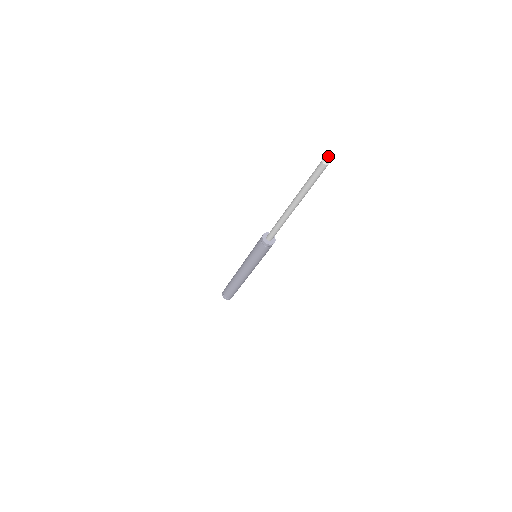
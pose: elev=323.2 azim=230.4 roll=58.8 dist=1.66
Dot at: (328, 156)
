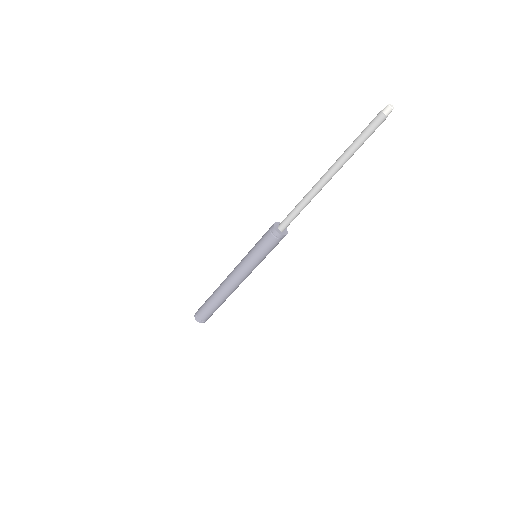
Dot at: (390, 104)
